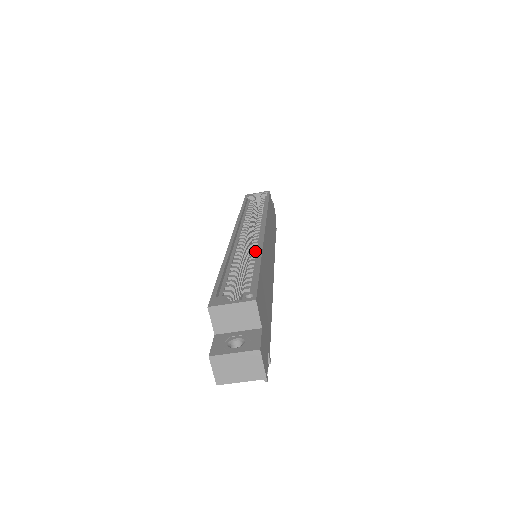
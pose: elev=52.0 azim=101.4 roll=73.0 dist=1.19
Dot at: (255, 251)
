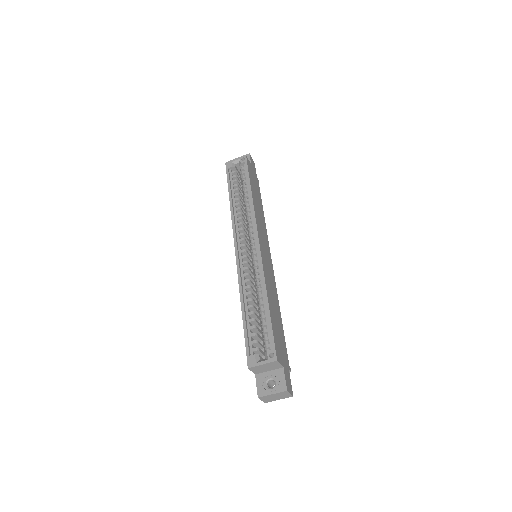
Dot at: (259, 278)
